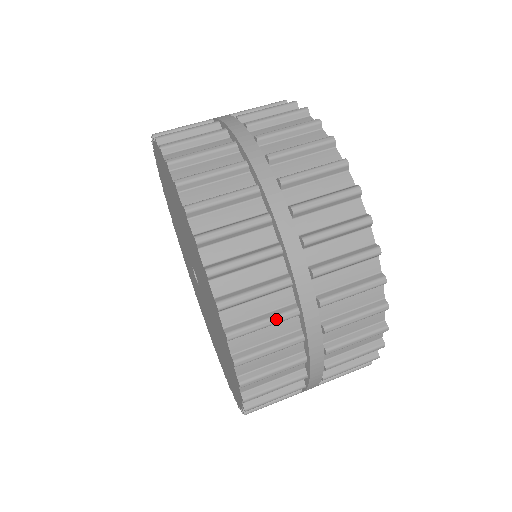
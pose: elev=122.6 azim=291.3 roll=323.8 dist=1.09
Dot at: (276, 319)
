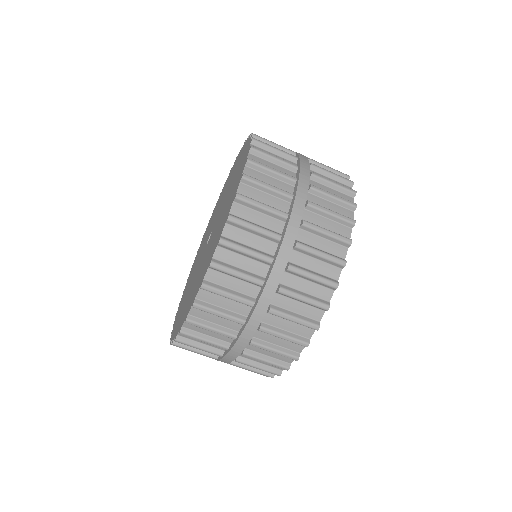
Dot at: (207, 351)
